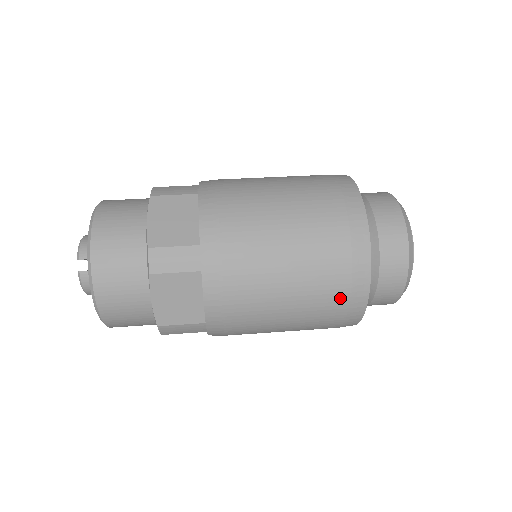
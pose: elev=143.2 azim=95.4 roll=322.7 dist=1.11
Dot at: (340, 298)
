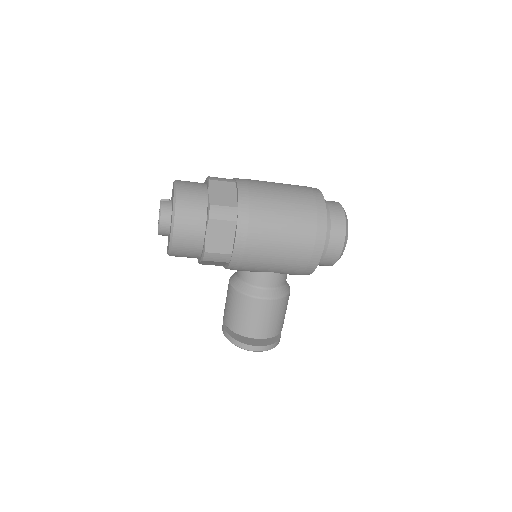
Dot at: (310, 201)
